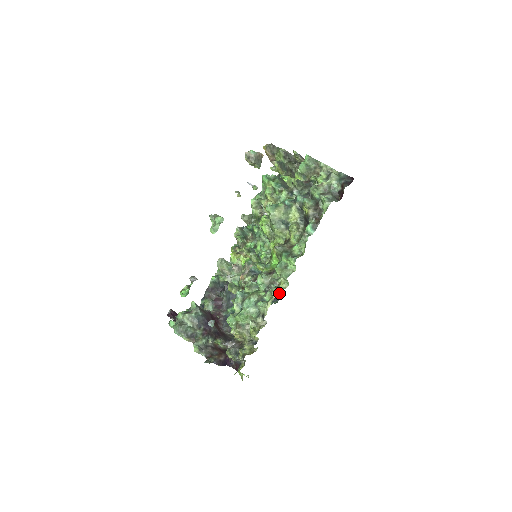
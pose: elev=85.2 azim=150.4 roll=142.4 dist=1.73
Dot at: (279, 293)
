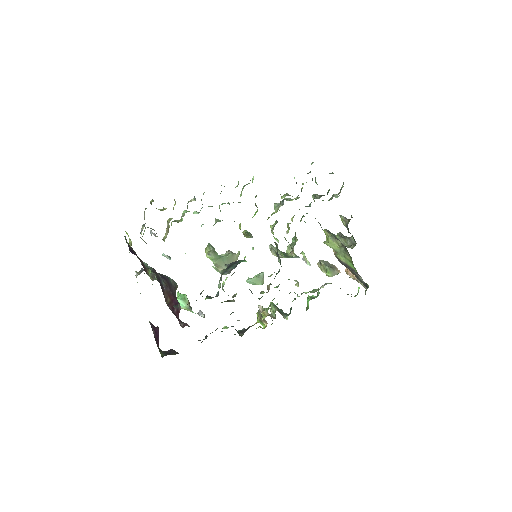
Dot at: (224, 186)
